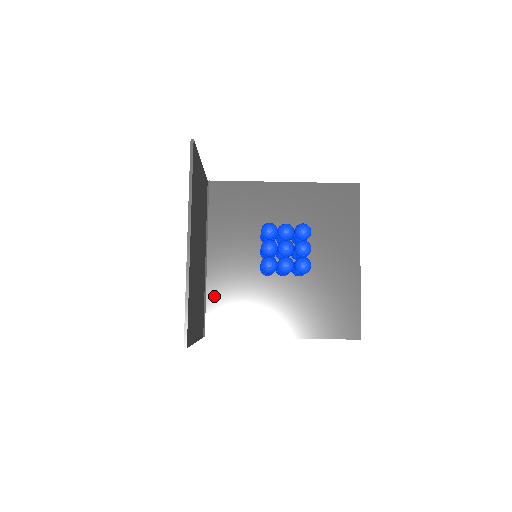
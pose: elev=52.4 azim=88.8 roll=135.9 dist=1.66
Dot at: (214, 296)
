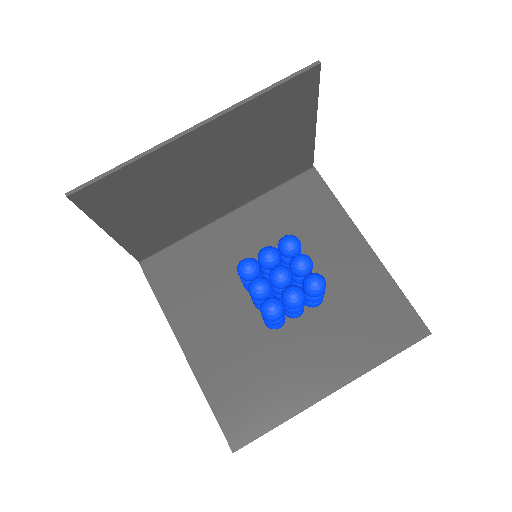
Dot at: (190, 246)
